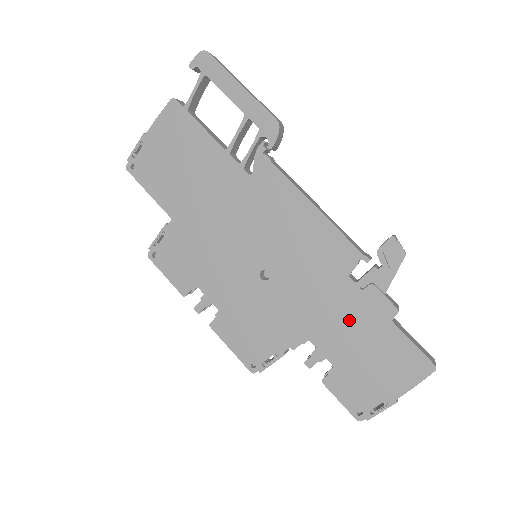
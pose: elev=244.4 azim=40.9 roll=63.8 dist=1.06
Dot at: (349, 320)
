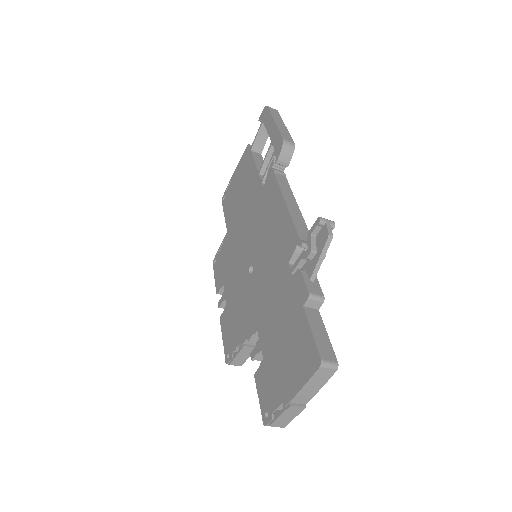
Dot at: (280, 308)
